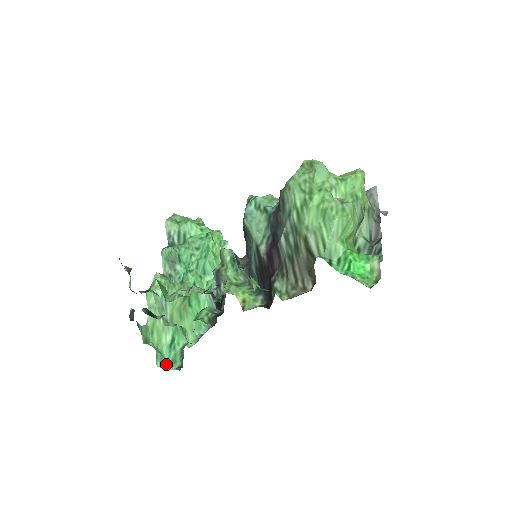
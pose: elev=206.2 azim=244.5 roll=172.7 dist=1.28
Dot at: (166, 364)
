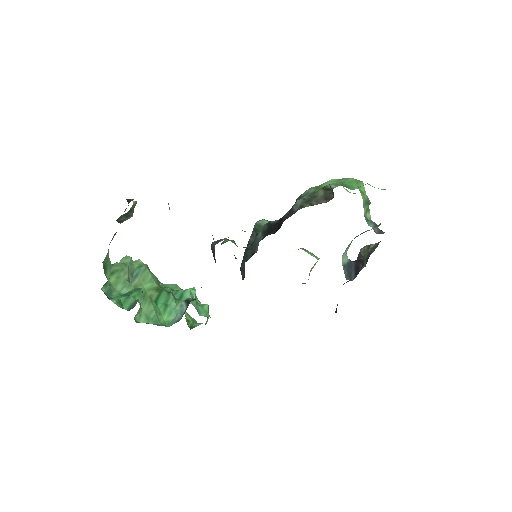
Dot at: (111, 298)
